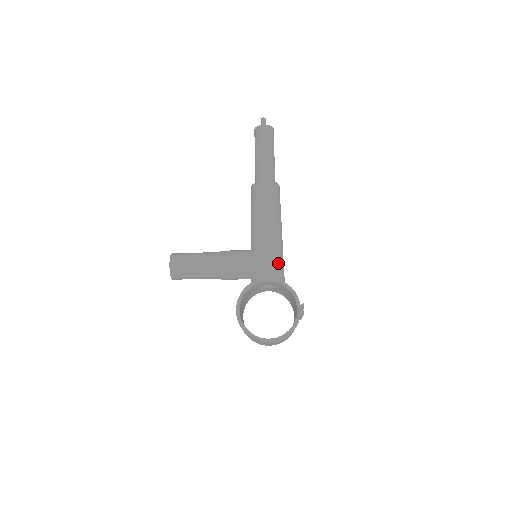
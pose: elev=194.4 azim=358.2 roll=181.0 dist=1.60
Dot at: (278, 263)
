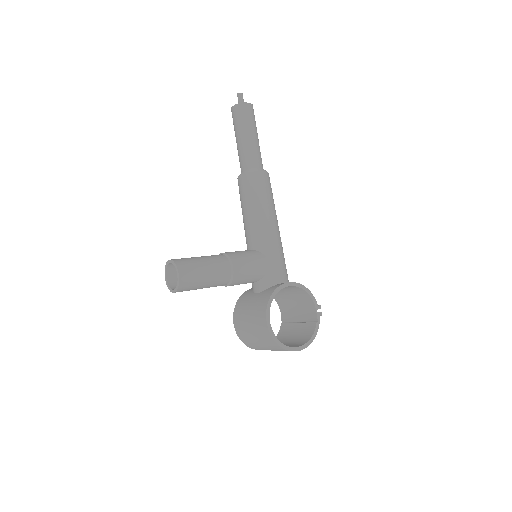
Dot at: (285, 264)
